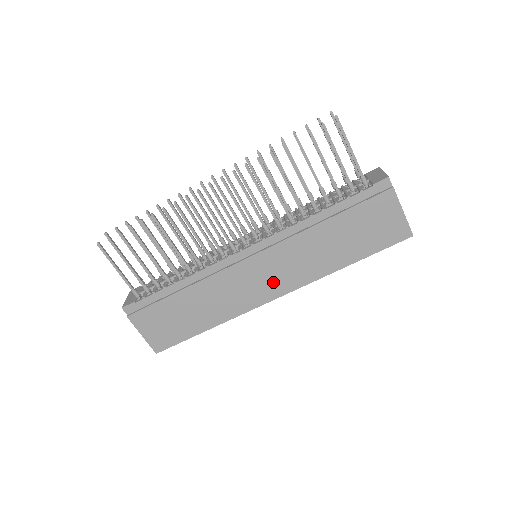
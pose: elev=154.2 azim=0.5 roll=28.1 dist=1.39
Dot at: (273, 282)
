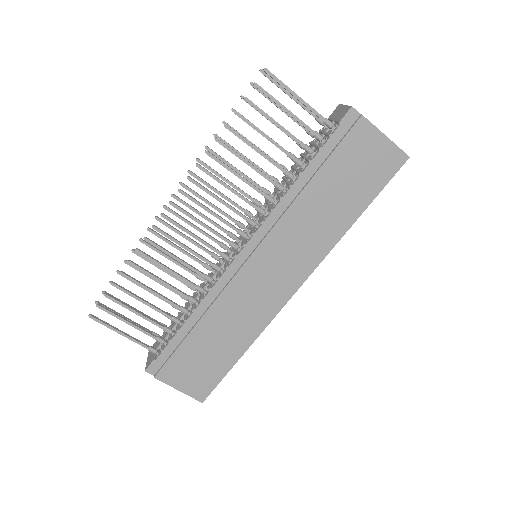
Dot at: (285, 275)
